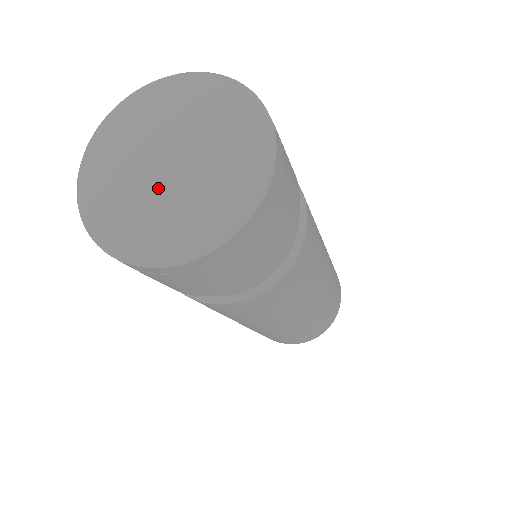
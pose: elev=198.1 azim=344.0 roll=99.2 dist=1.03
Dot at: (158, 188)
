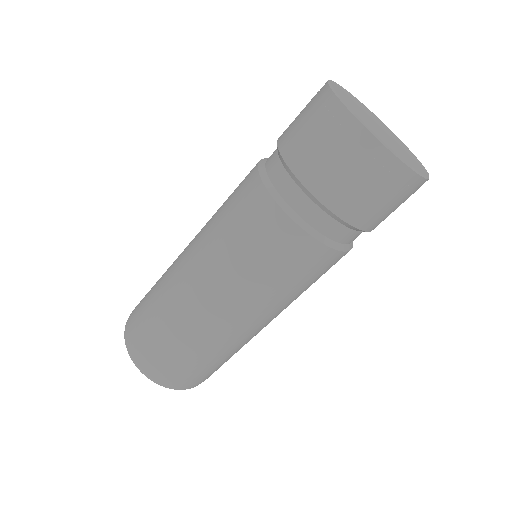
Dot at: (392, 140)
